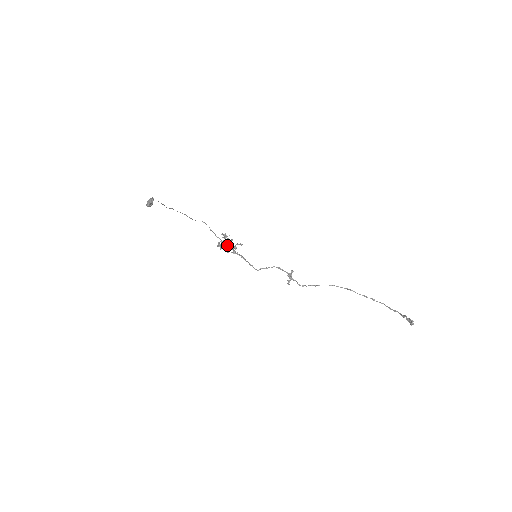
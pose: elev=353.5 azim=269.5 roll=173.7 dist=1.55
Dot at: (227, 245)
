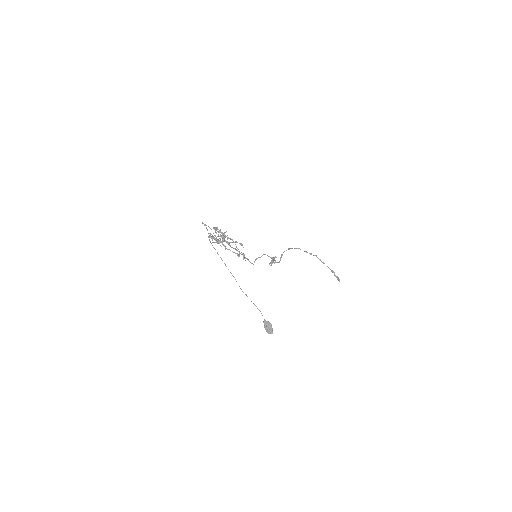
Dot at: (222, 240)
